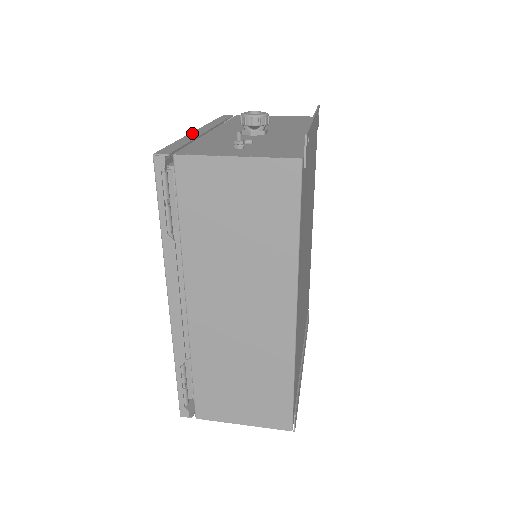
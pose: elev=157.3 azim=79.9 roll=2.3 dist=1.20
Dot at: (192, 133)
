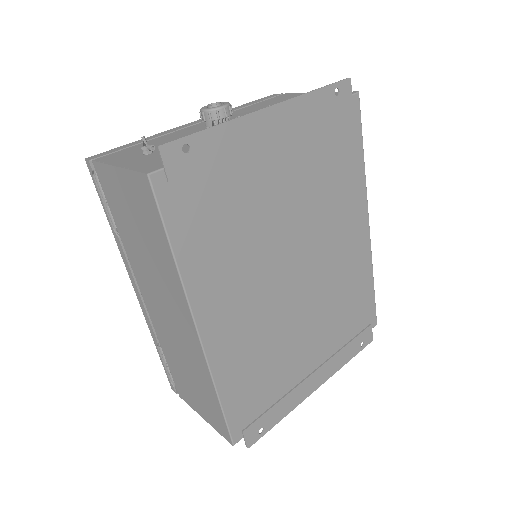
Dot at: (176, 127)
